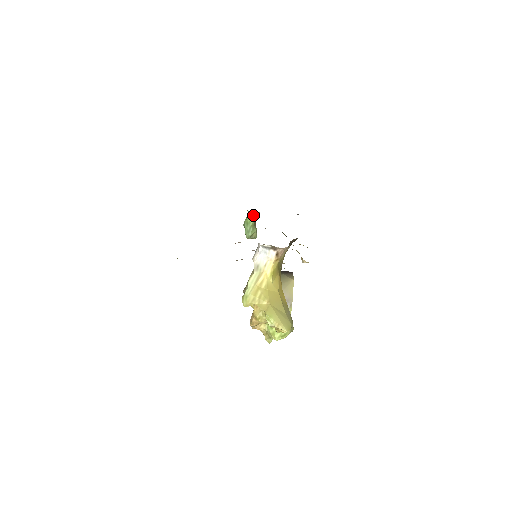
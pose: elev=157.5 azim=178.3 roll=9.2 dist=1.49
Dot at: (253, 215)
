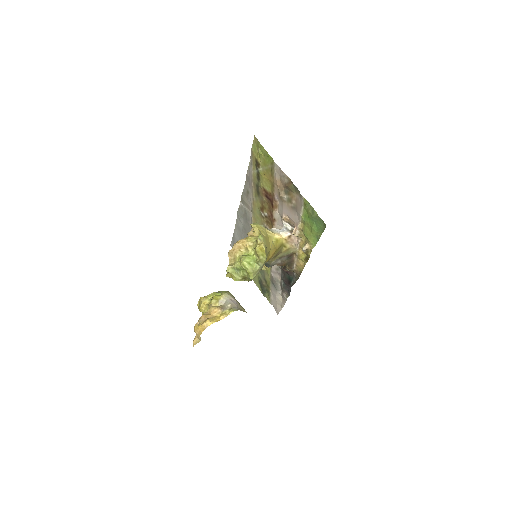
Dot at: occluded
